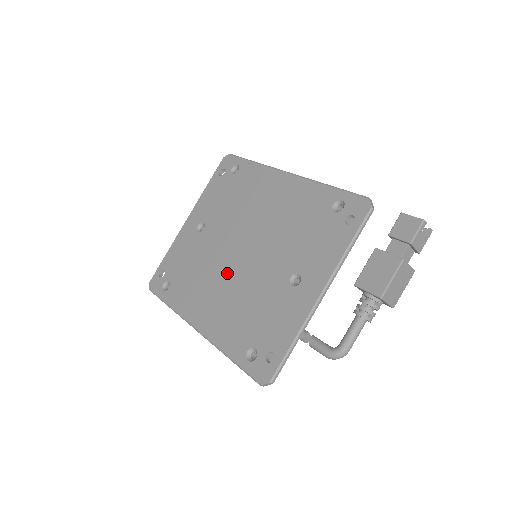
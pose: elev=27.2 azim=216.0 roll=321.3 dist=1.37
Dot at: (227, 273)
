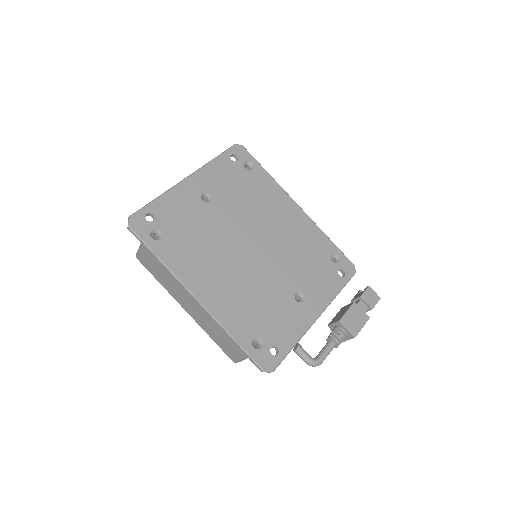
Dot at: (236, 260)
